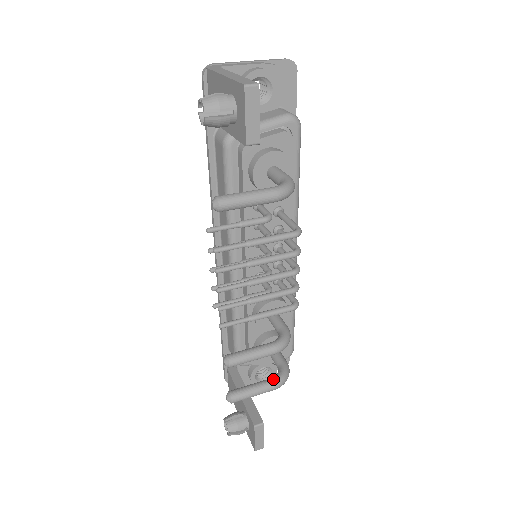
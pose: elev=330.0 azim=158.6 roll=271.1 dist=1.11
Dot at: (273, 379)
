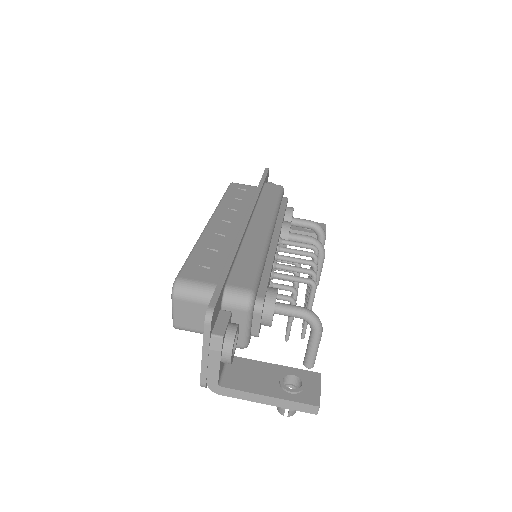
Dot at: (321, 241)
